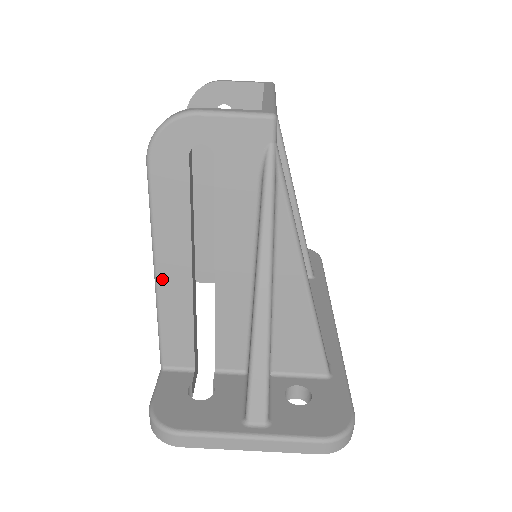
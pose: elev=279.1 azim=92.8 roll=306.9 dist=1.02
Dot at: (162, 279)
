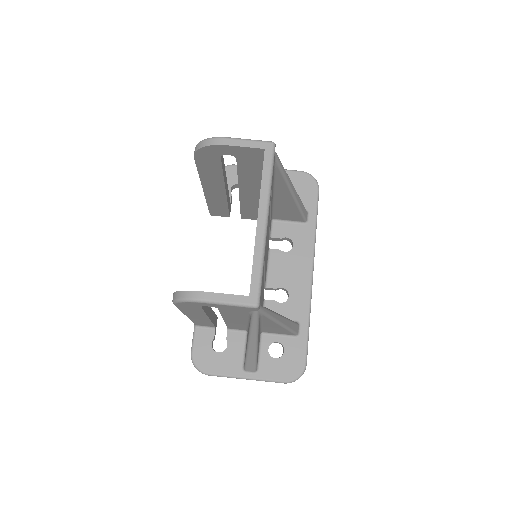
Dot at: (190, 317)
